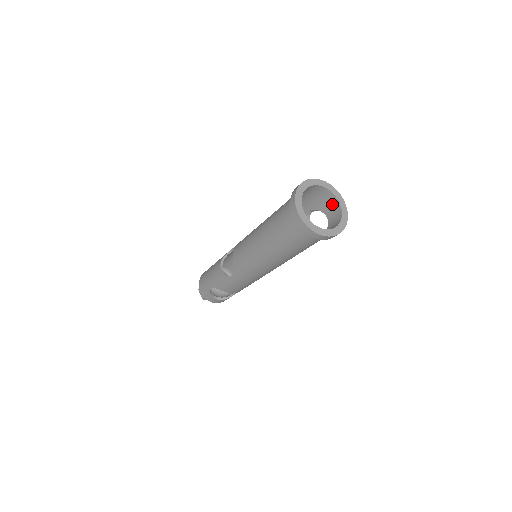
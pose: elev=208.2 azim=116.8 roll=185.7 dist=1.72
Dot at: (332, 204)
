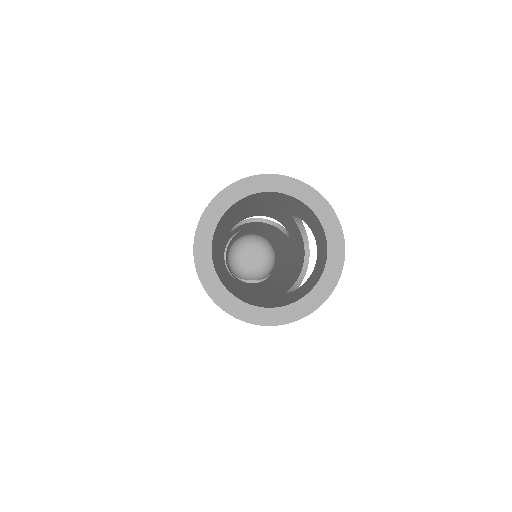
Dot at: (314, 222)
